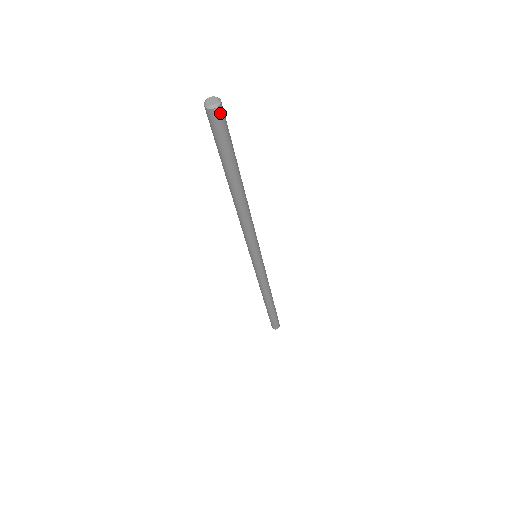
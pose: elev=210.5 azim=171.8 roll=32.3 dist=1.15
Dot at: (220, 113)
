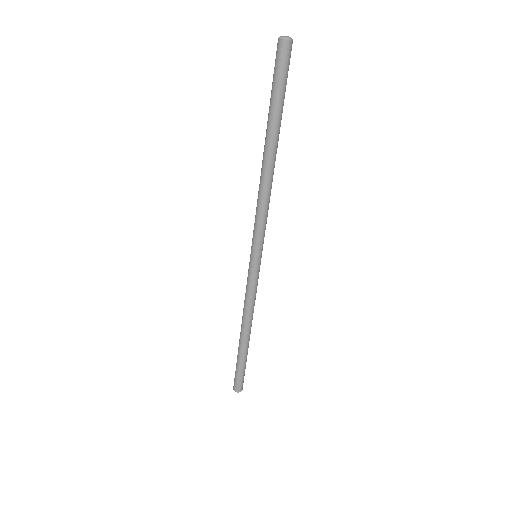
Dot at: (289, 48)
